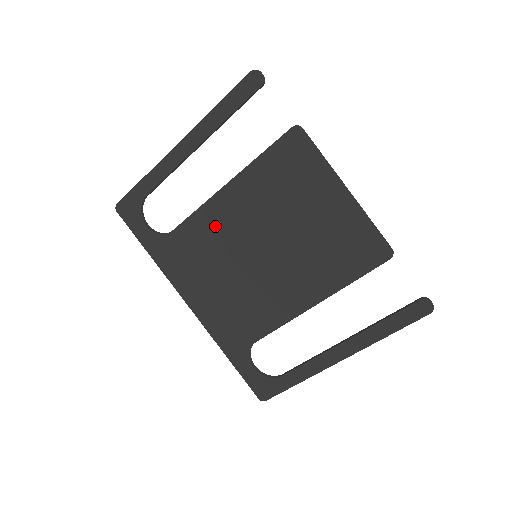
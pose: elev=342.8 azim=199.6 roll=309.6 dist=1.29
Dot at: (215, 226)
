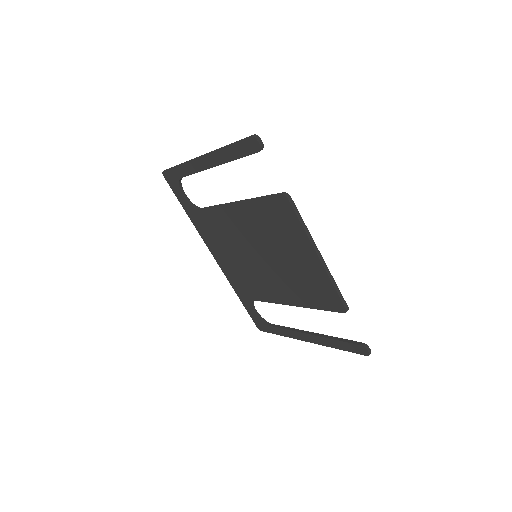
Dot at: (228, 224)
